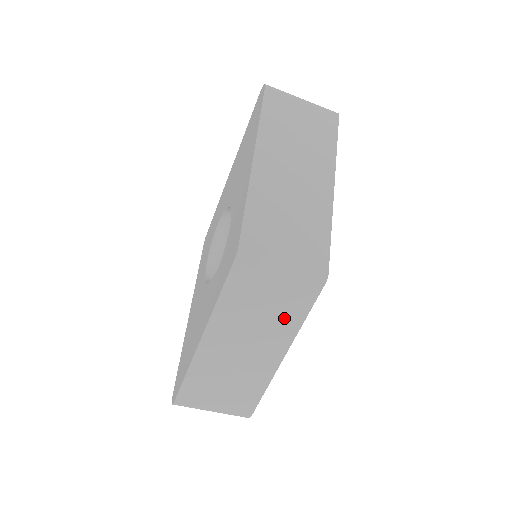
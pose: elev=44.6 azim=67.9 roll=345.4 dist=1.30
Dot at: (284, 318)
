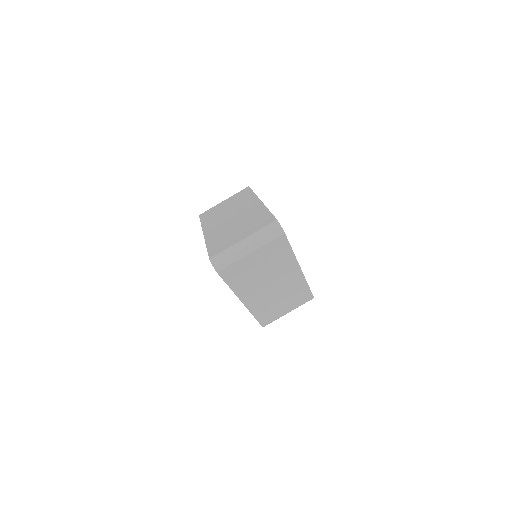
Dot at: (242, 201)
